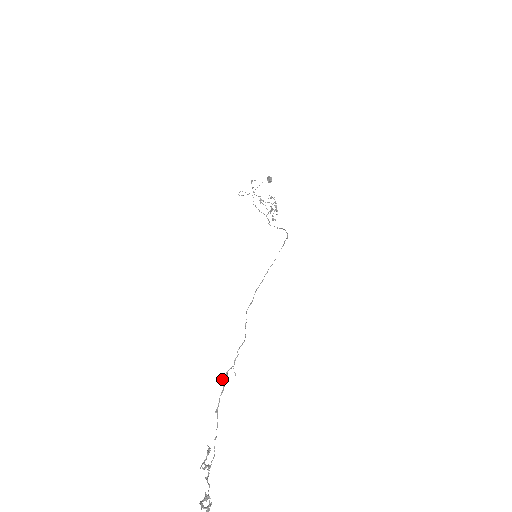
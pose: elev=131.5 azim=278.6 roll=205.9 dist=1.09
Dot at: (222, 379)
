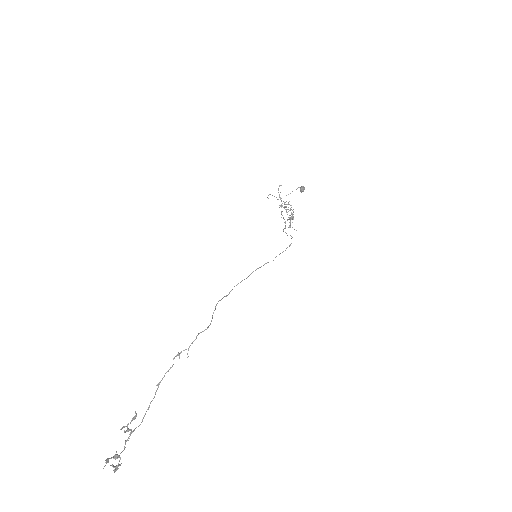
Dot at: (174, 357)
